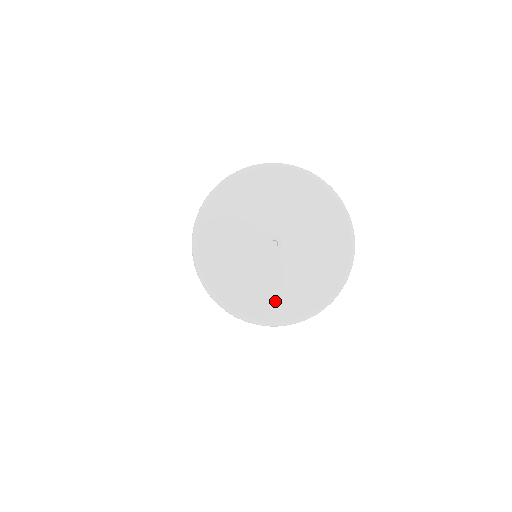
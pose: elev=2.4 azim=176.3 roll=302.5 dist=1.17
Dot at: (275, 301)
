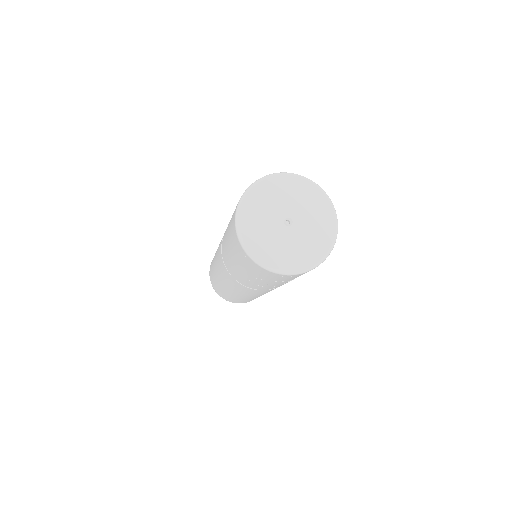
Dot at: (317, 244)
